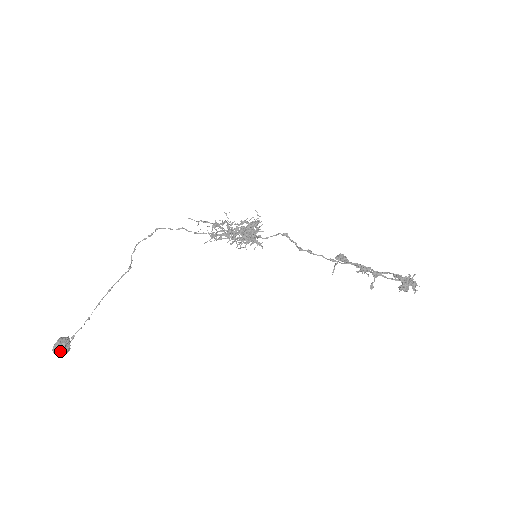
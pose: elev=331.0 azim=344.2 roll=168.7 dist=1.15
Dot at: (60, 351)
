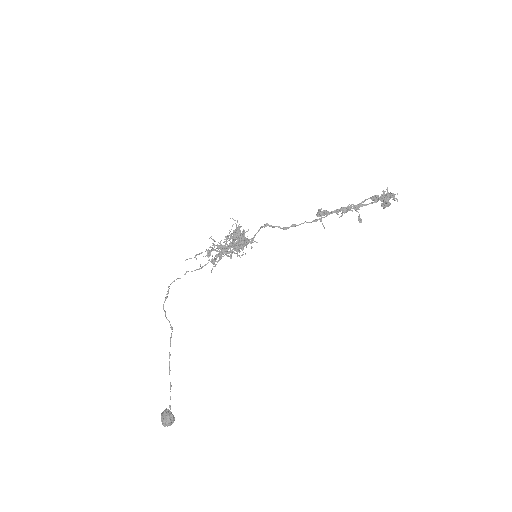
Dot at: (169, 423)
